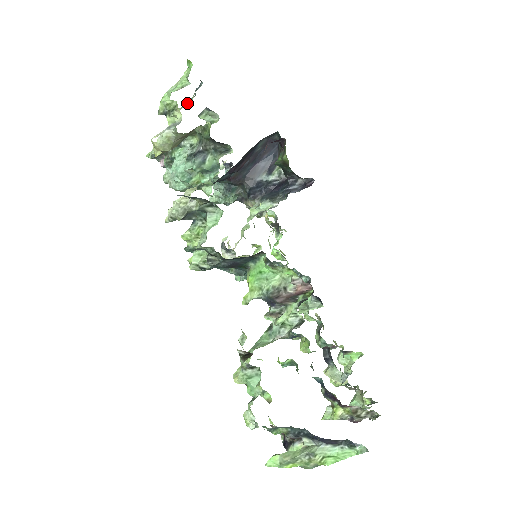
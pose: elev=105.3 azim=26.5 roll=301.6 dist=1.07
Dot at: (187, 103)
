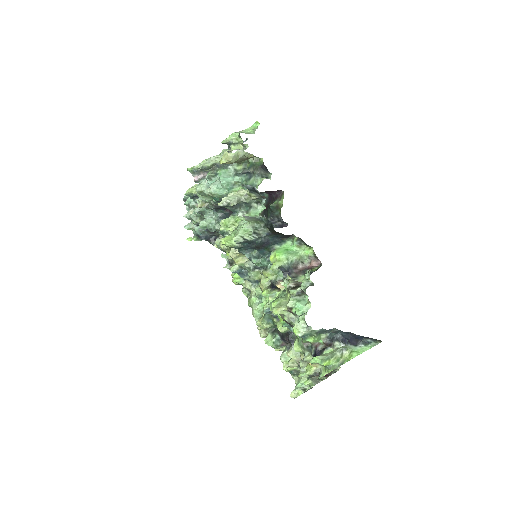
Dot at: occluded
